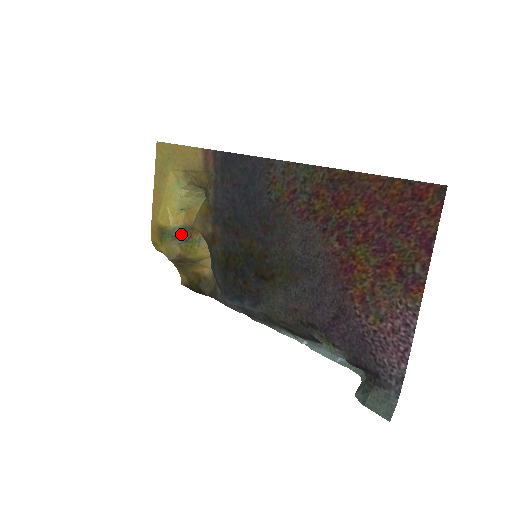
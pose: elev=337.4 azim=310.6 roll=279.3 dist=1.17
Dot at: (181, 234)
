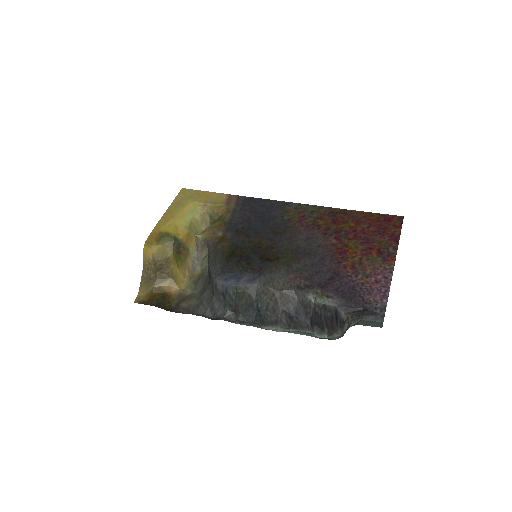
Dot at: (177, 245)
